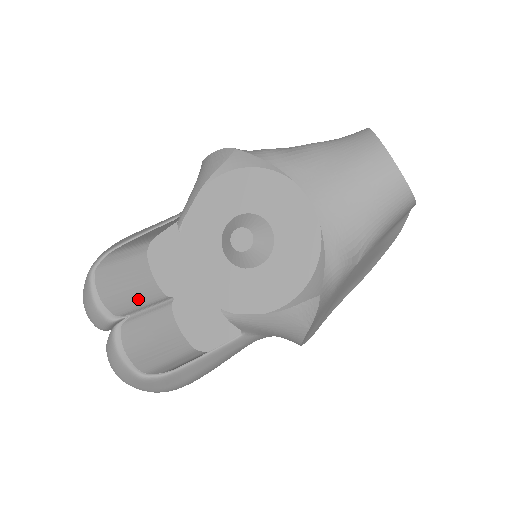
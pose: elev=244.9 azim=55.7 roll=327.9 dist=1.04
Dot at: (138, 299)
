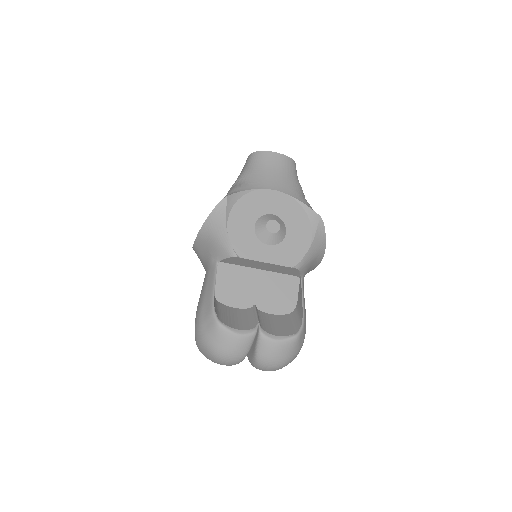
Dot at: (246, 318)
